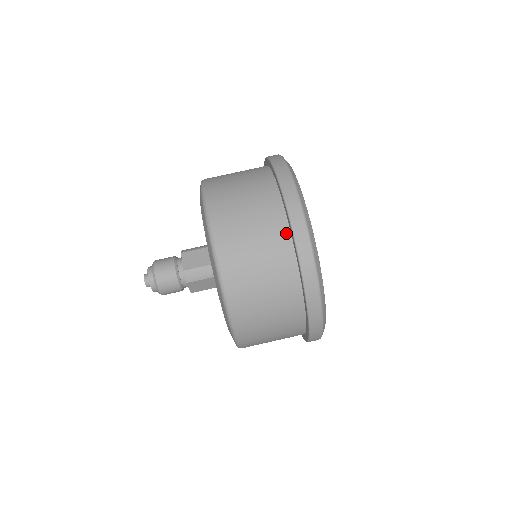
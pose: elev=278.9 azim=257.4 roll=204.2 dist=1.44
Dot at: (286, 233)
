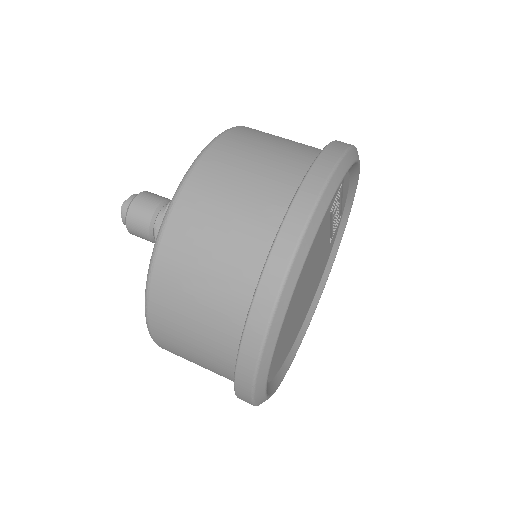
Dot at: occluded
